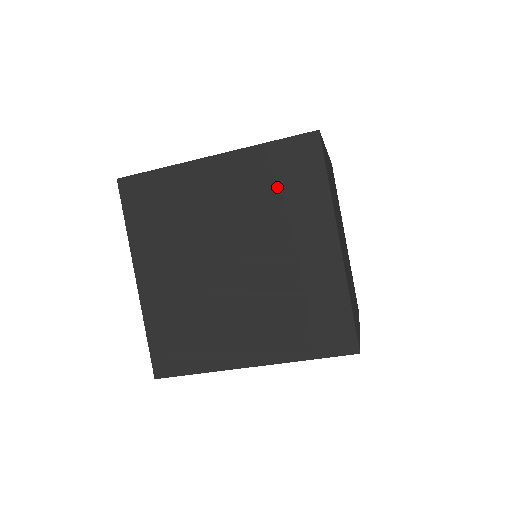
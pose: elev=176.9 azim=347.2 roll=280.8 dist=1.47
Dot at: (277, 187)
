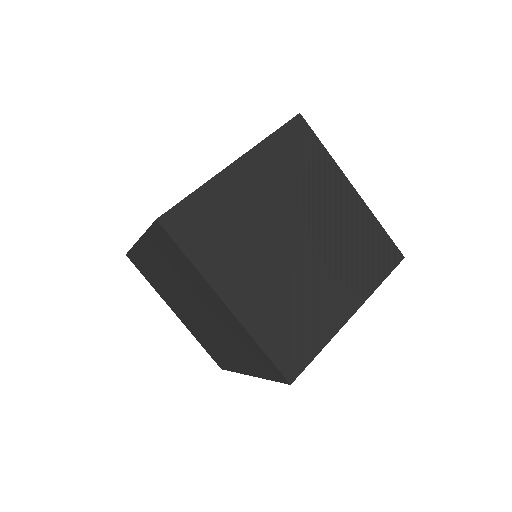
Dot at: (245, 348)
